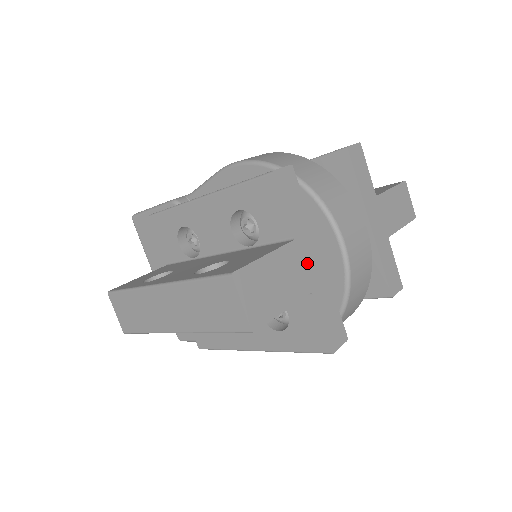
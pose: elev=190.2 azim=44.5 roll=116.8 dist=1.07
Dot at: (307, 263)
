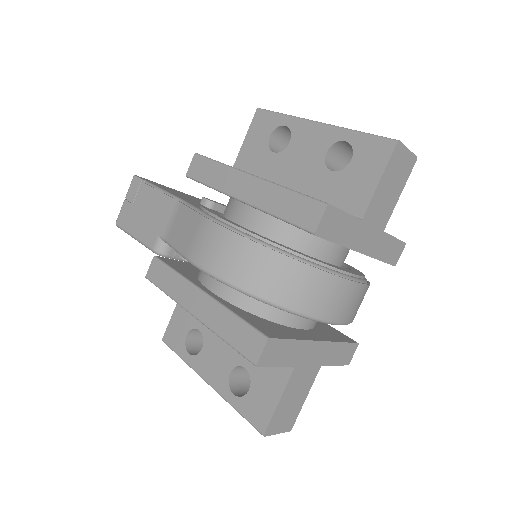
Dot at: (311, 361)
